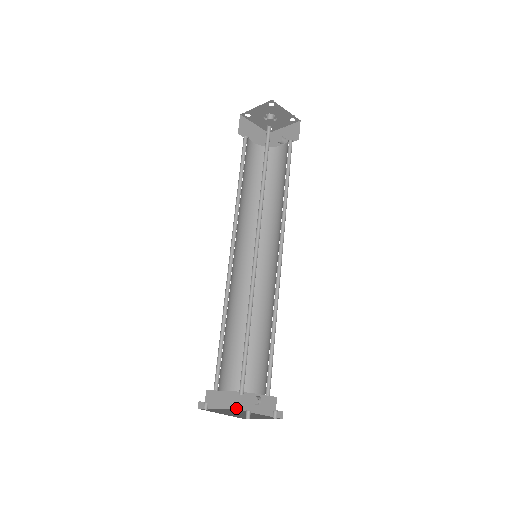
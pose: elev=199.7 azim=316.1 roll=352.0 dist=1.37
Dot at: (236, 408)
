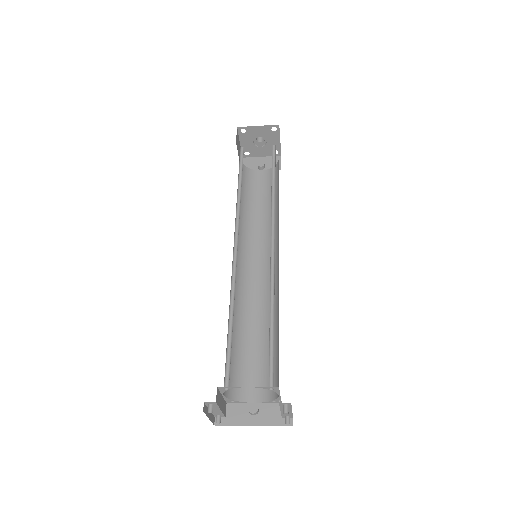
Dot at: (218, 424)
